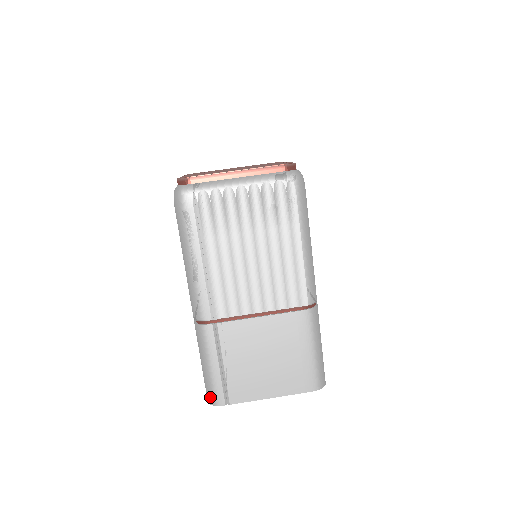
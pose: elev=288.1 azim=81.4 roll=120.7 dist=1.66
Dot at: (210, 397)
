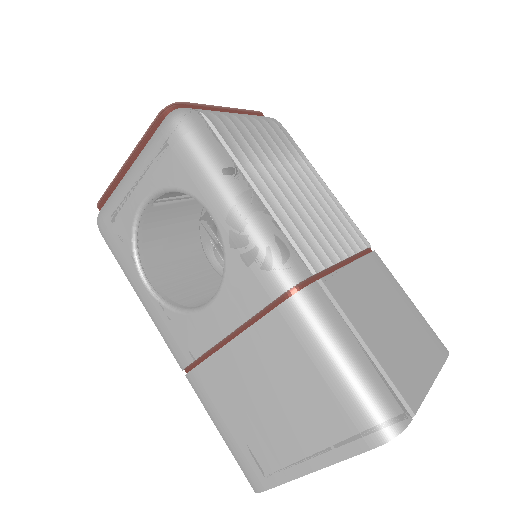
Dot at: (386, 420)
